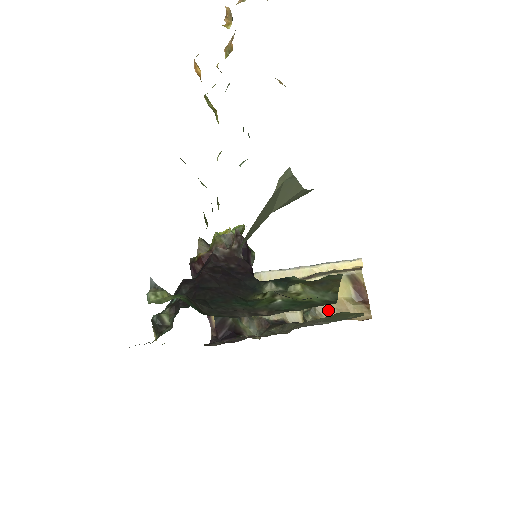
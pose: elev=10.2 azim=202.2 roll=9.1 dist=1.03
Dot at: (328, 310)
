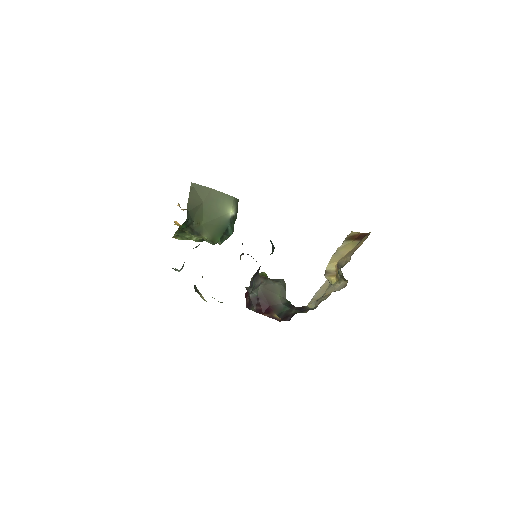
Dot at: (347, 258)
